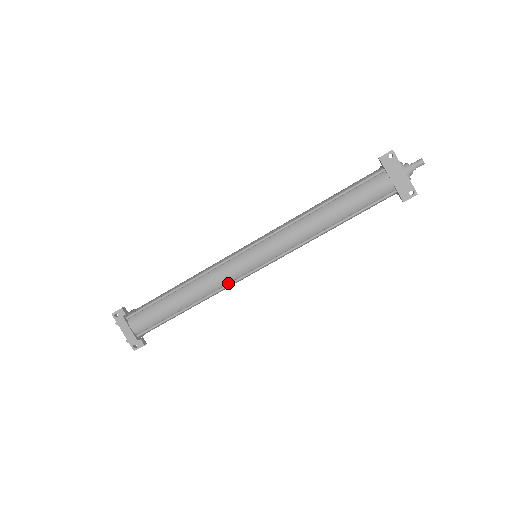
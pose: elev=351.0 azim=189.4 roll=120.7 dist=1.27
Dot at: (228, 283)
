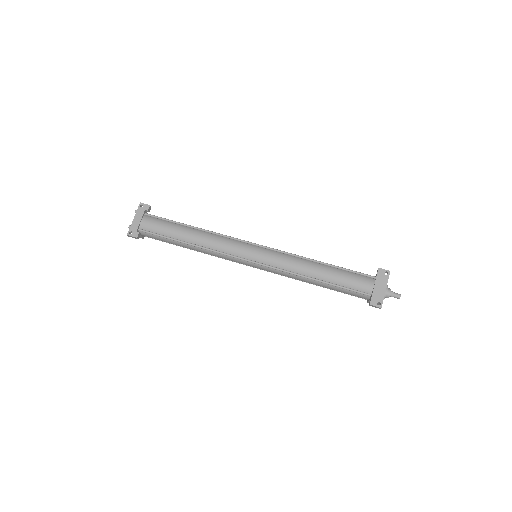
Dot at: (225, 252)
